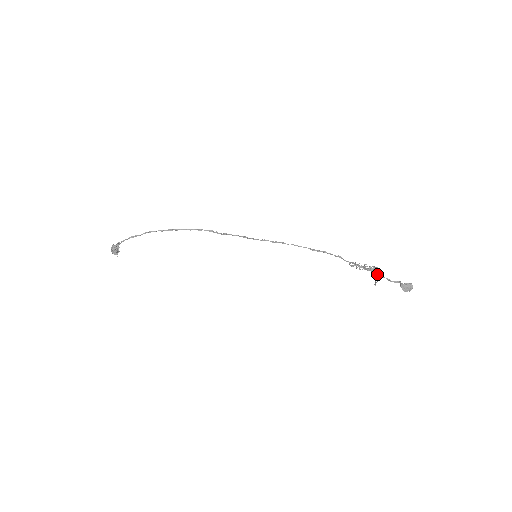
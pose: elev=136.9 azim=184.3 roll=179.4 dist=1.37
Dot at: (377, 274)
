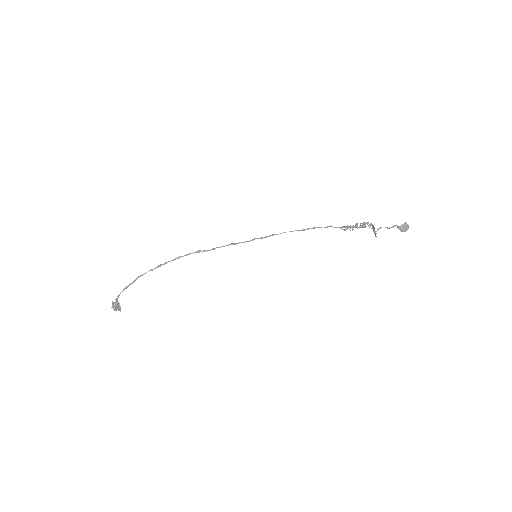
Dot at: (372, 227)
